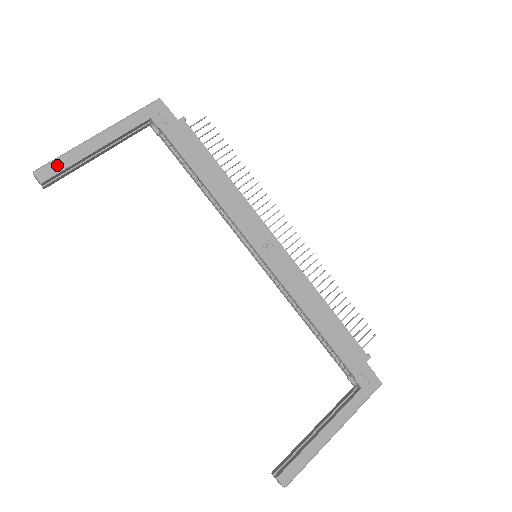
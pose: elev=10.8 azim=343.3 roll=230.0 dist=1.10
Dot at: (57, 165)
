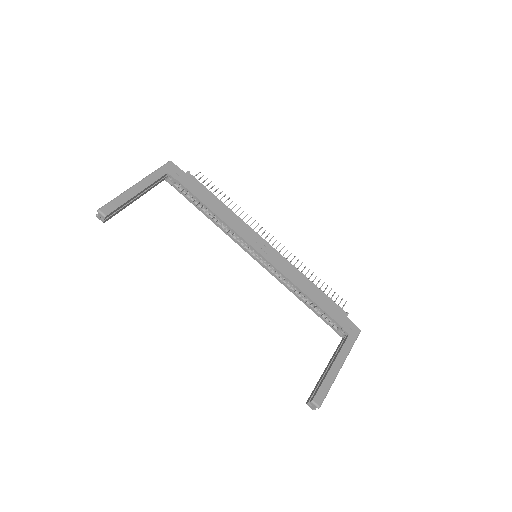
Dot at: (113, 205)
